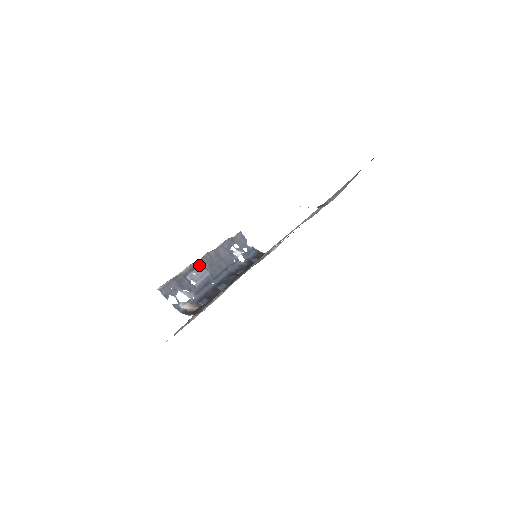
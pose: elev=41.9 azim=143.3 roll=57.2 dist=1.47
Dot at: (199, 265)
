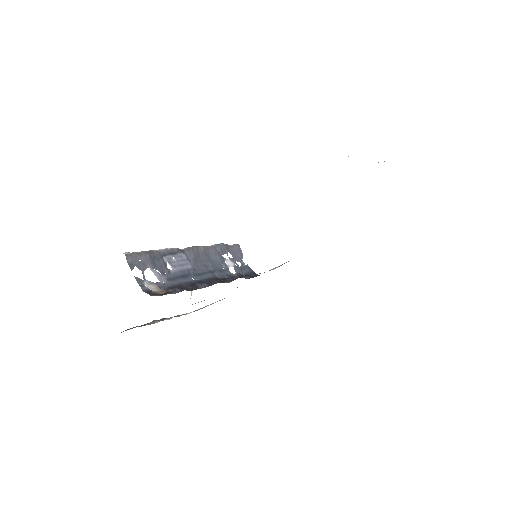
Dot at: (182, 253)
